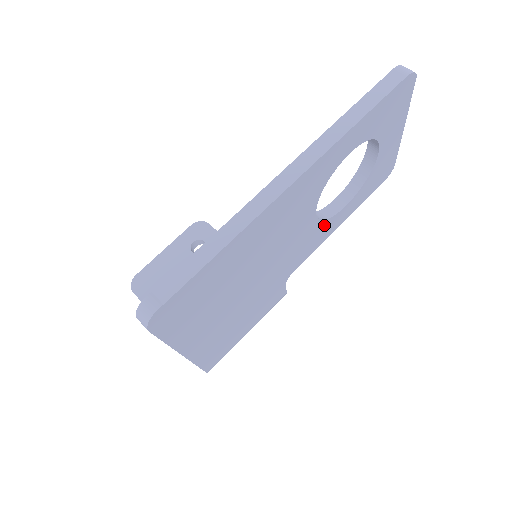
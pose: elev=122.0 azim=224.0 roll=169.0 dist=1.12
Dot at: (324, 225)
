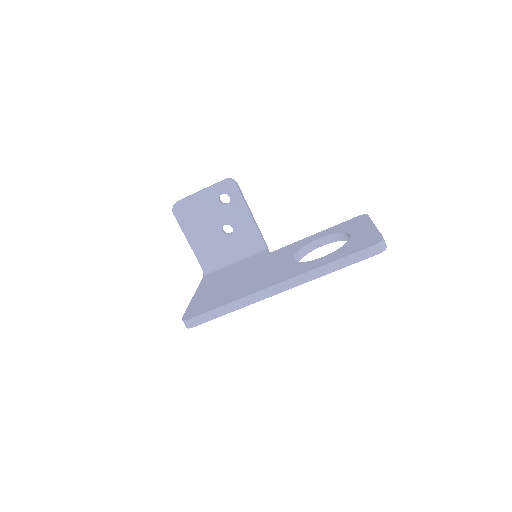
Dot at: occluded
